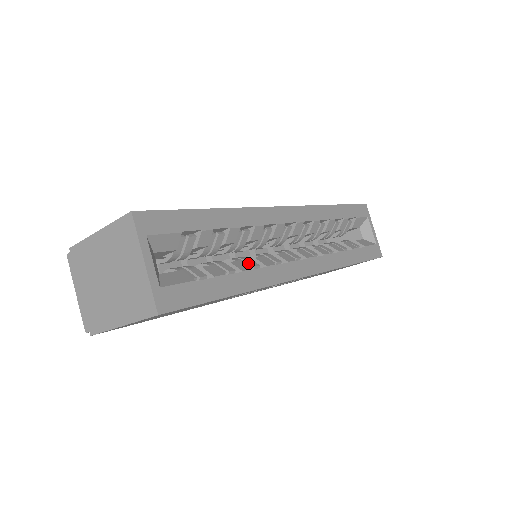
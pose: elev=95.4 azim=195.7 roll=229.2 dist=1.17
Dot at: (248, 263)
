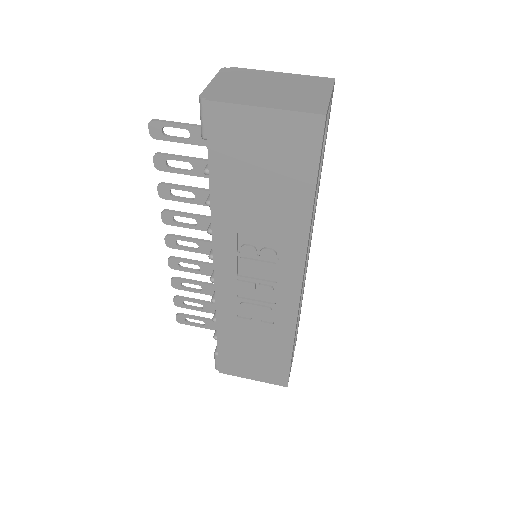
Dot at: occluded
